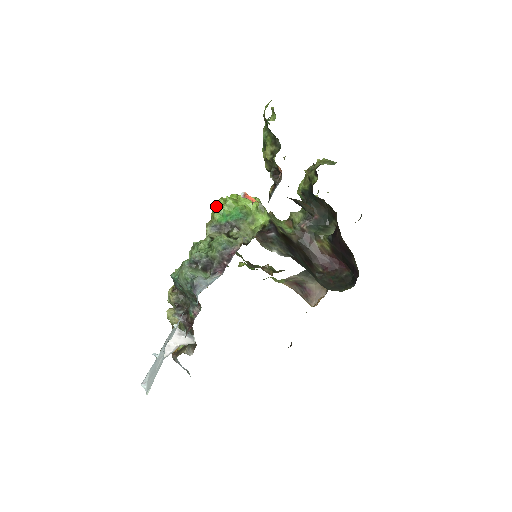
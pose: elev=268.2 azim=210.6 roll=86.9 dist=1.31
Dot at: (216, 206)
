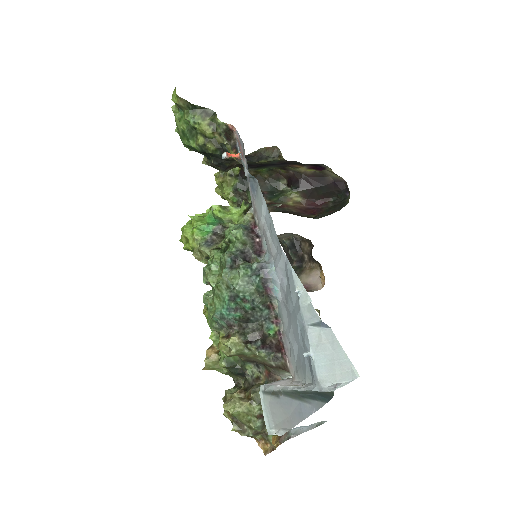
Dot at: (187, 232)
